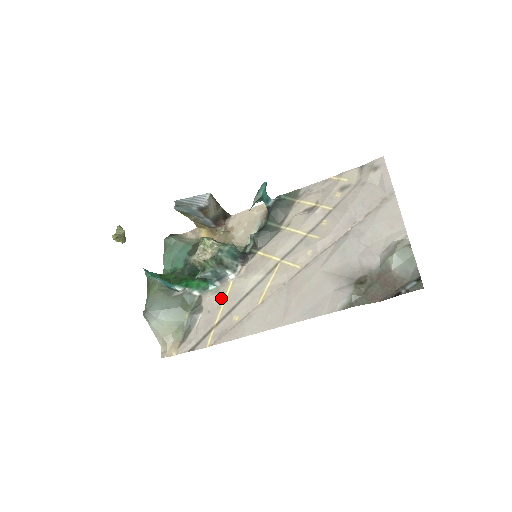
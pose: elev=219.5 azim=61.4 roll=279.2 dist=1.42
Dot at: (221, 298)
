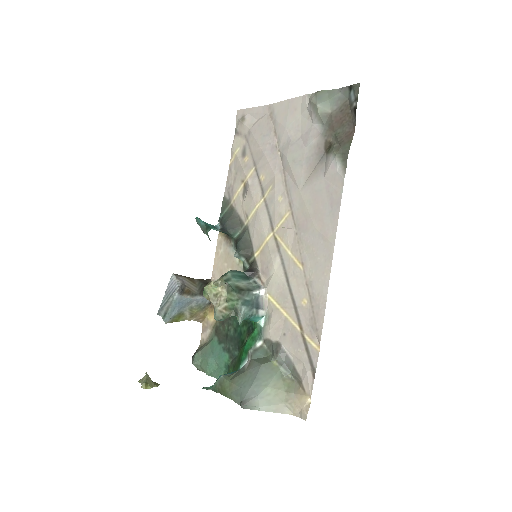
Dot at: (277, 314)
